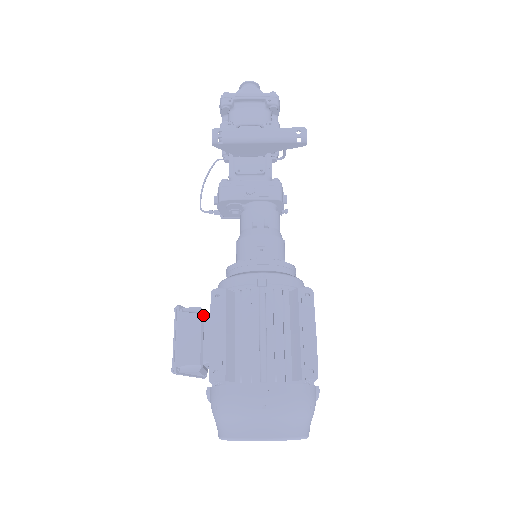
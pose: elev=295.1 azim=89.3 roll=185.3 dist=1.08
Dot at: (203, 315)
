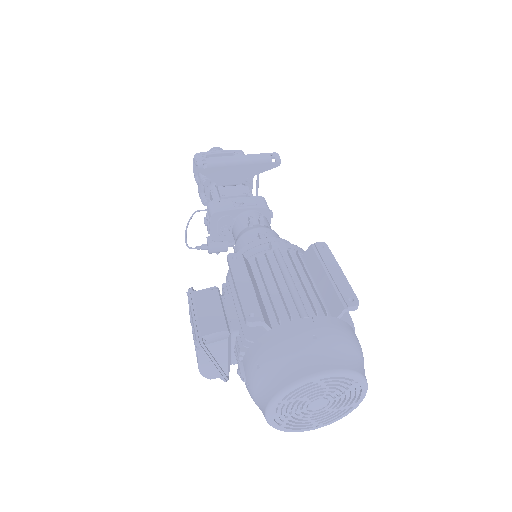
Dot at: (219, 292)
